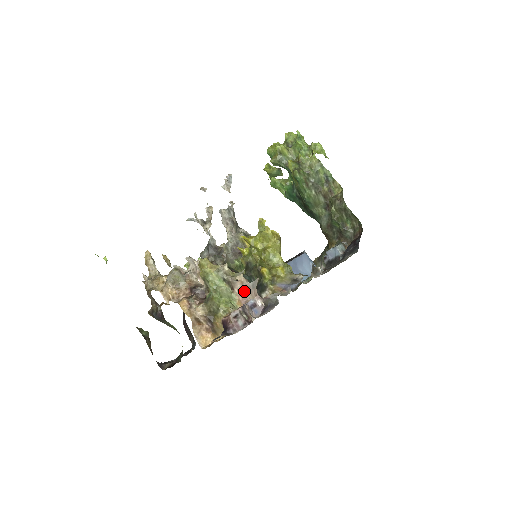
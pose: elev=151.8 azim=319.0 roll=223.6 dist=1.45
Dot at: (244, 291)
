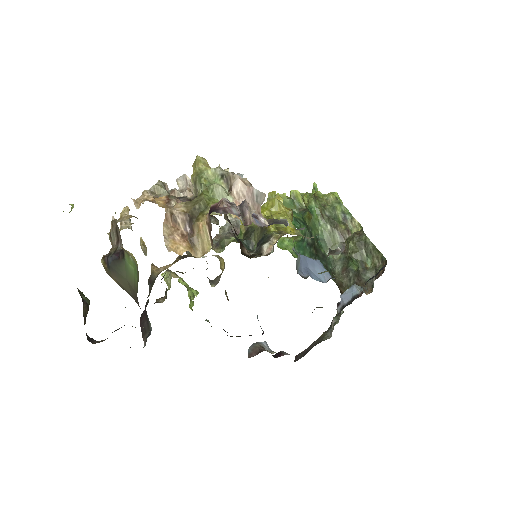
Dot at: (245, 195)
